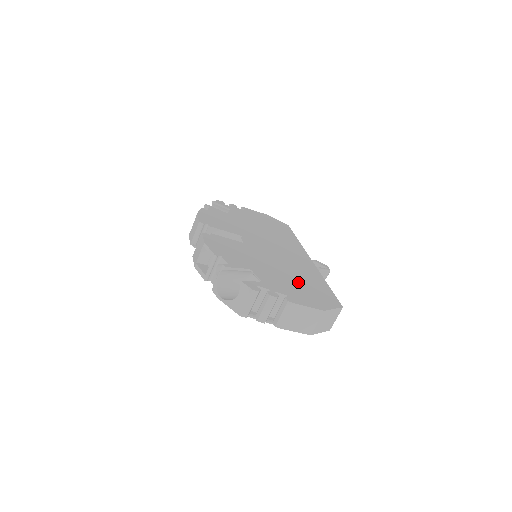
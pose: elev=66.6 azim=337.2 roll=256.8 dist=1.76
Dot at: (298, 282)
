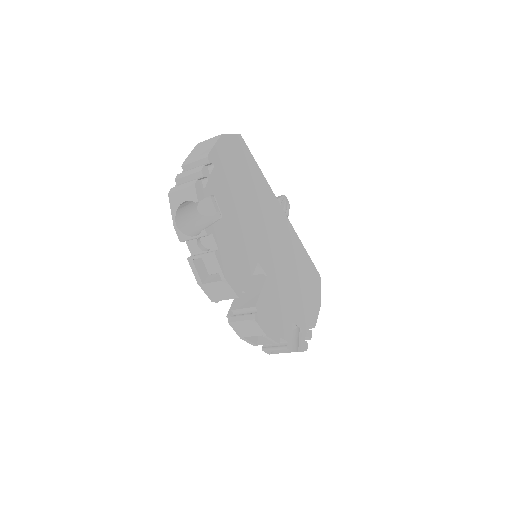
Dot at: (303, 285)
